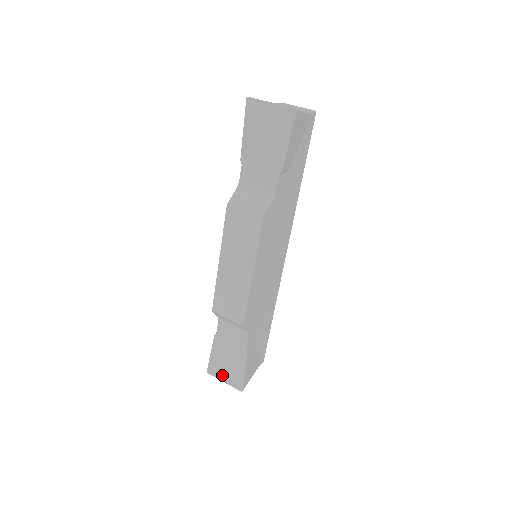
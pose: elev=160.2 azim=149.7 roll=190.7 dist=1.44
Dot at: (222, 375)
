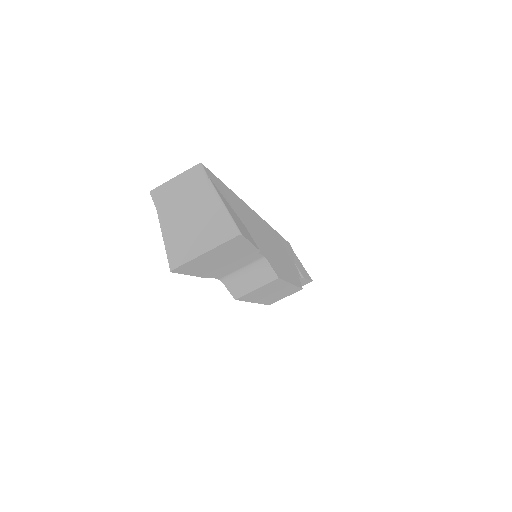
Dot at: occluded
